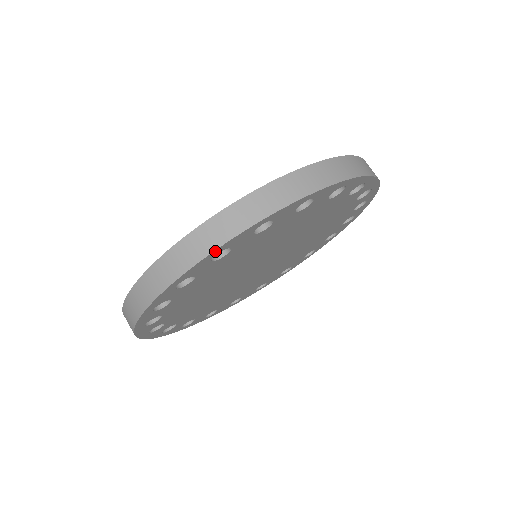
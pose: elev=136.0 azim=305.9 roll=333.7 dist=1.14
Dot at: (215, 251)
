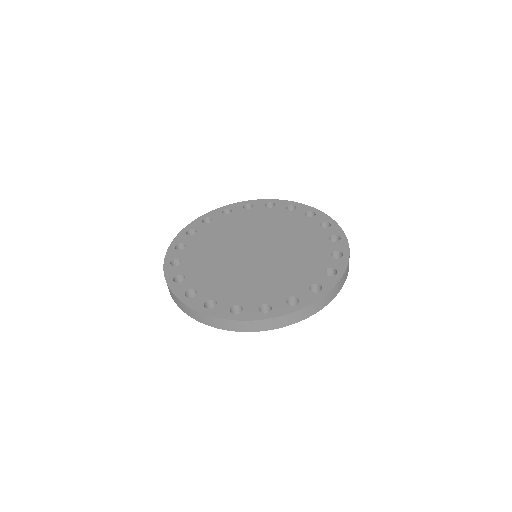
Dot at: (207, 324)
